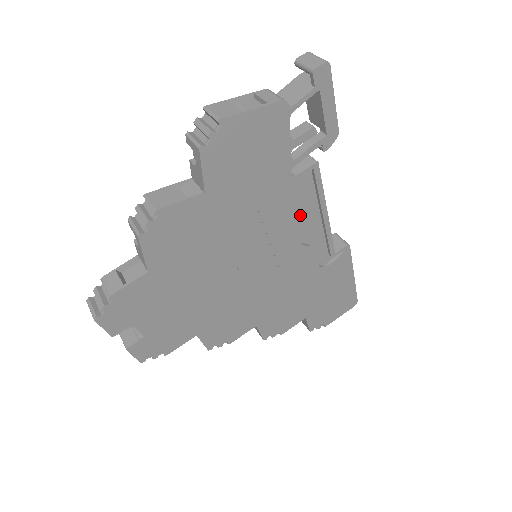
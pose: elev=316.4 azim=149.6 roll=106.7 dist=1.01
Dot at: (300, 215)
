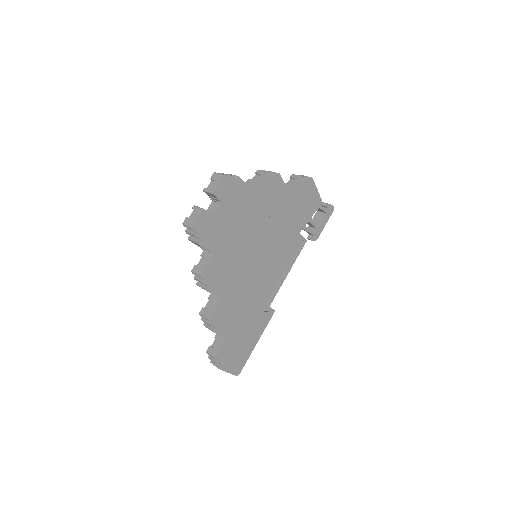
Dot at: (283, 258)
